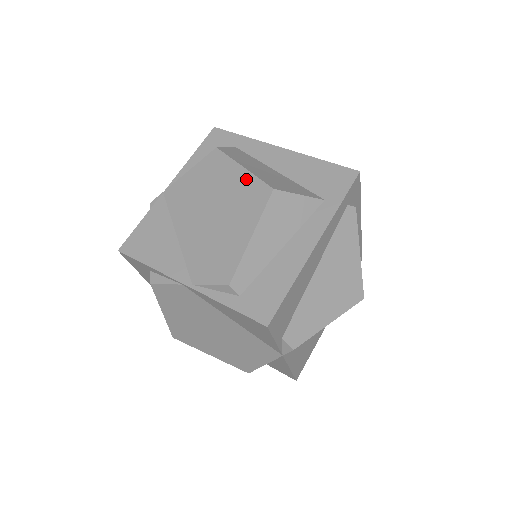
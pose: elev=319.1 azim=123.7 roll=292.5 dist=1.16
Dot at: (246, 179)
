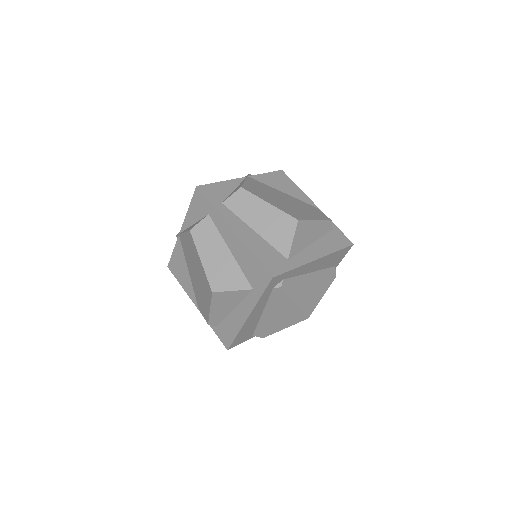
Dot at: (203, 271)
